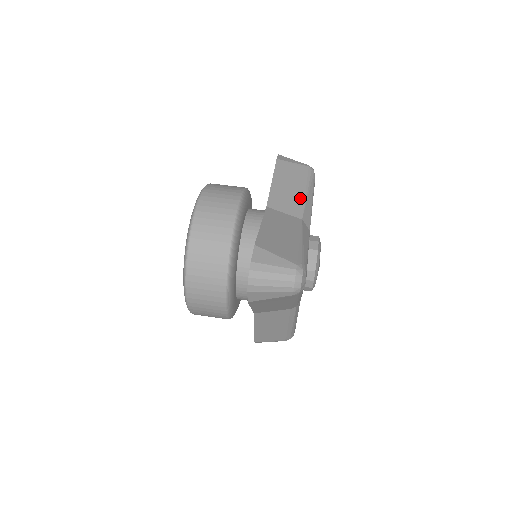
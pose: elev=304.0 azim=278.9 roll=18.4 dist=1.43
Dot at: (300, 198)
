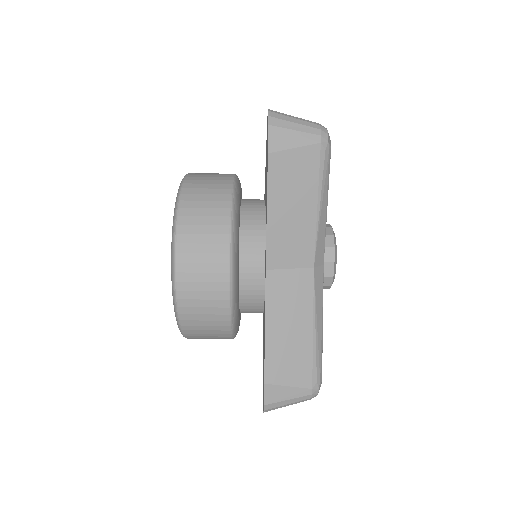
Dot at: (310, 228)
